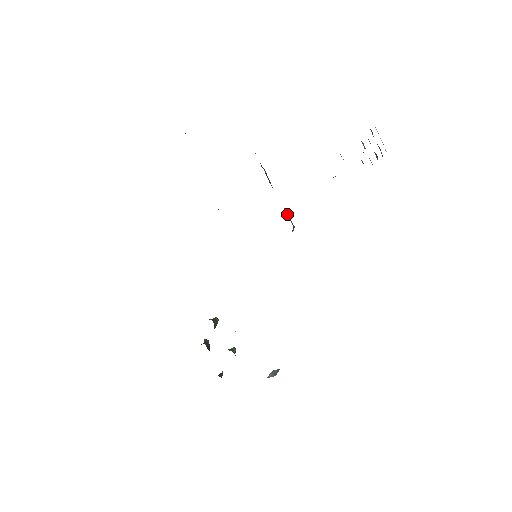
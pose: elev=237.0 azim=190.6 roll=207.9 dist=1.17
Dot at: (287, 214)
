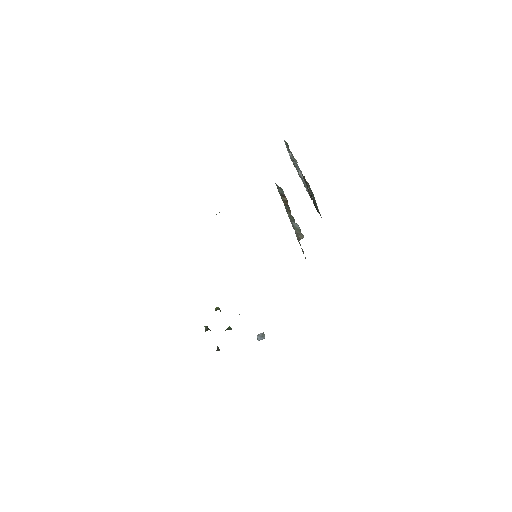
Dot at: (295, 226)
